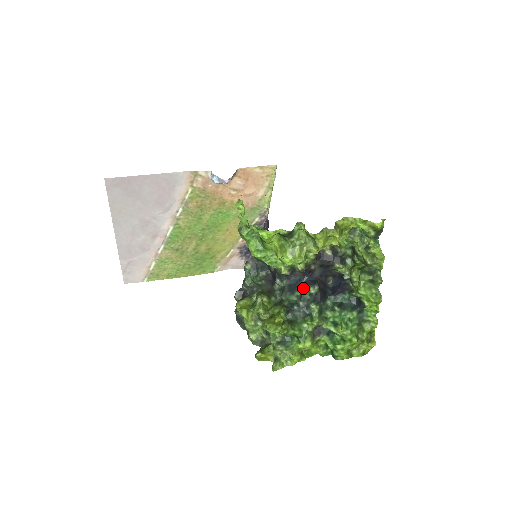
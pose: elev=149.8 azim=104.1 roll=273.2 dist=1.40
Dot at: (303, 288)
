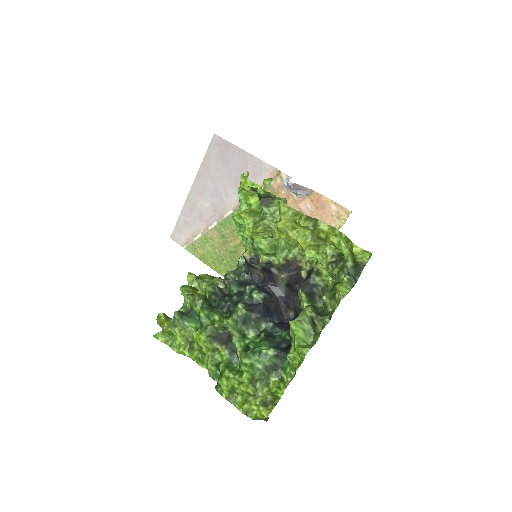
Dot at: (250, 285)
